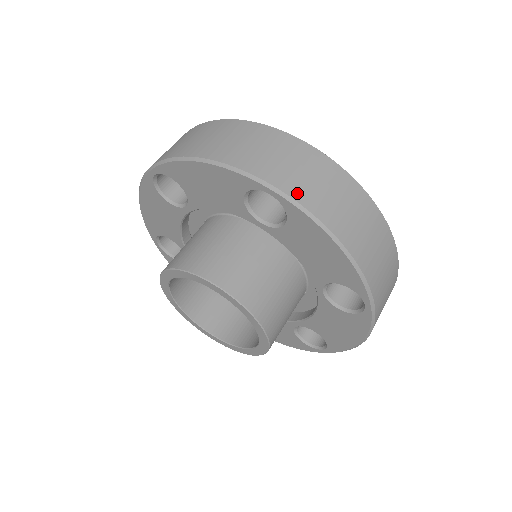
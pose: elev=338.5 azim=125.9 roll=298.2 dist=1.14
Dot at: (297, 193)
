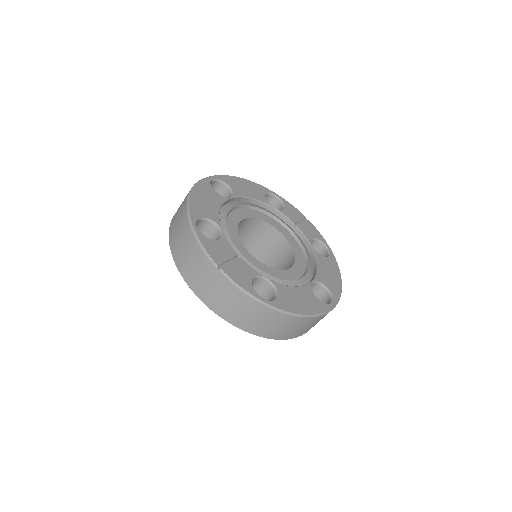
Dot at: (253, 331)
